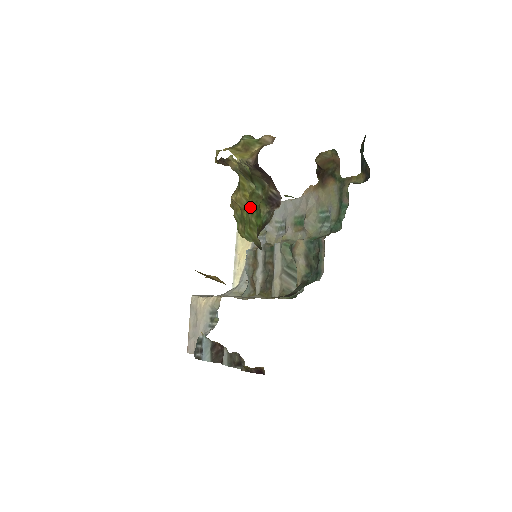
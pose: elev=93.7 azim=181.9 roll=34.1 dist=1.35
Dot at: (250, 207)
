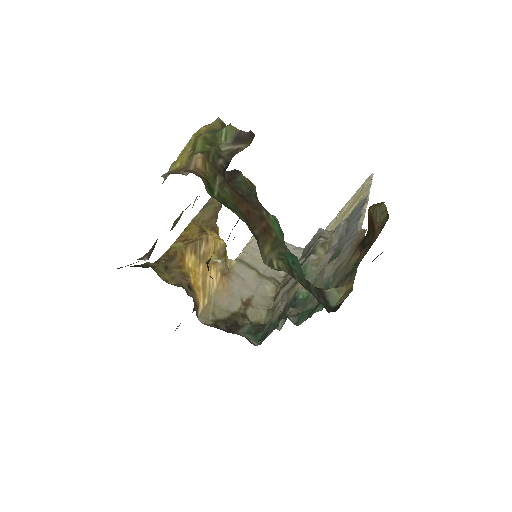
Dot at: occluded
